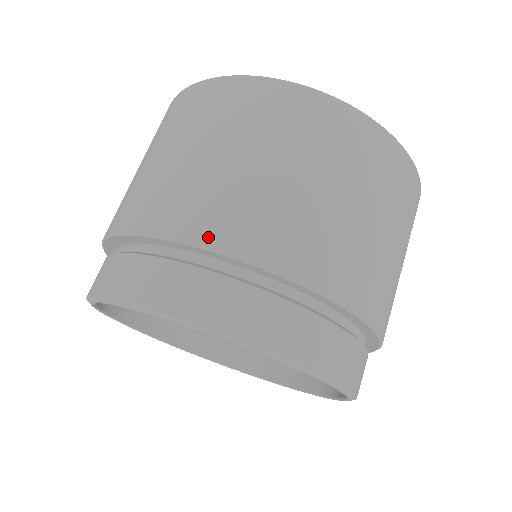
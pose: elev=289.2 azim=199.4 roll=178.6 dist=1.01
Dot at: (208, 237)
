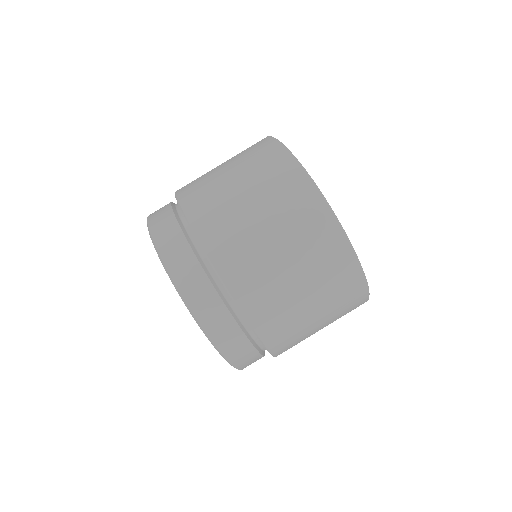
Dot at: (210, 248)
